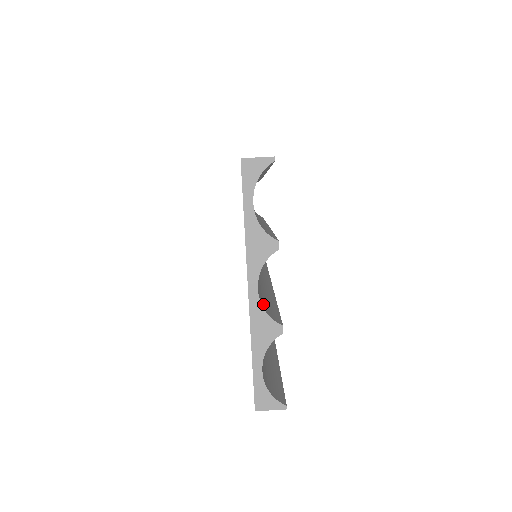
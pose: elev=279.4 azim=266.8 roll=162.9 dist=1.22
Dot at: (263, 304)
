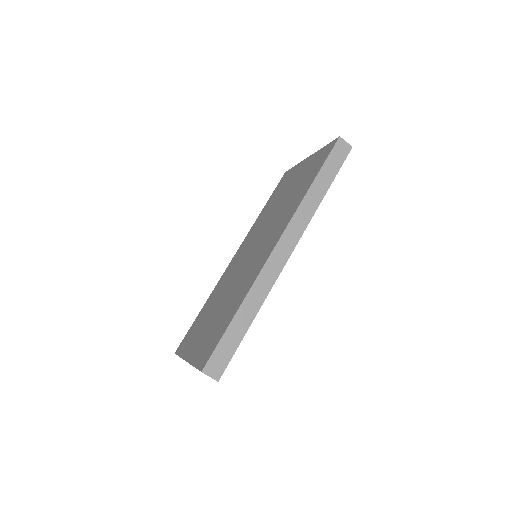
Dot at: occluded
